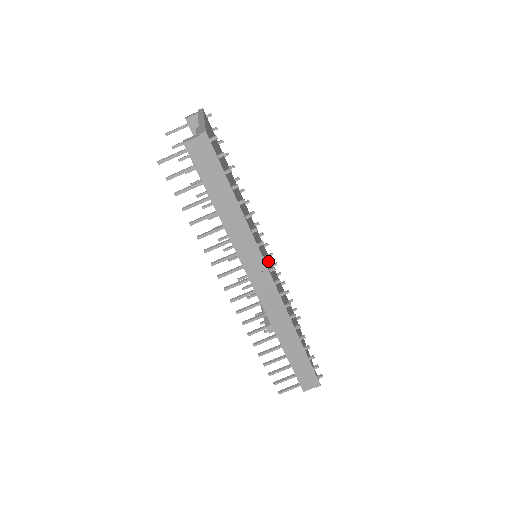
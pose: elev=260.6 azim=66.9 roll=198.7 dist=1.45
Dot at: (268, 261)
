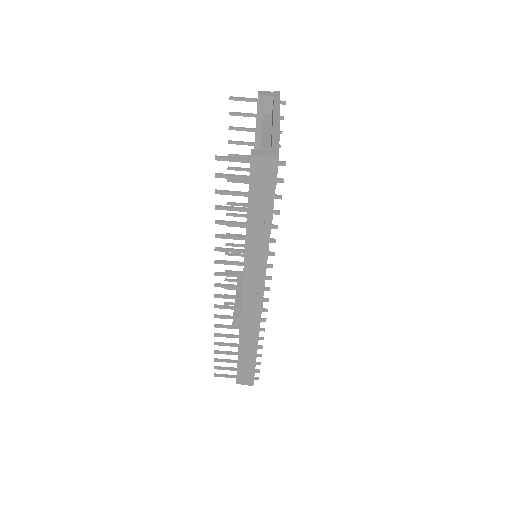
Dot at: occluded
